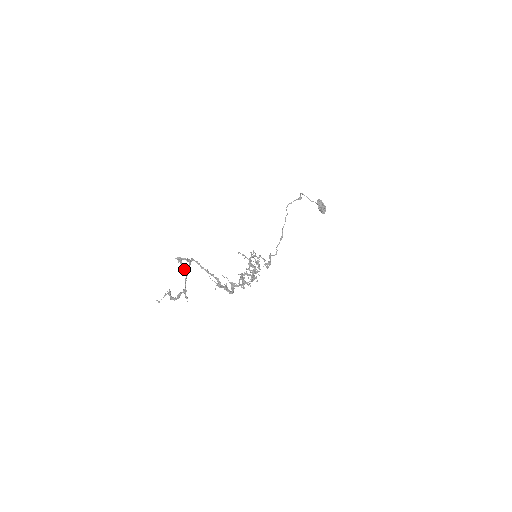
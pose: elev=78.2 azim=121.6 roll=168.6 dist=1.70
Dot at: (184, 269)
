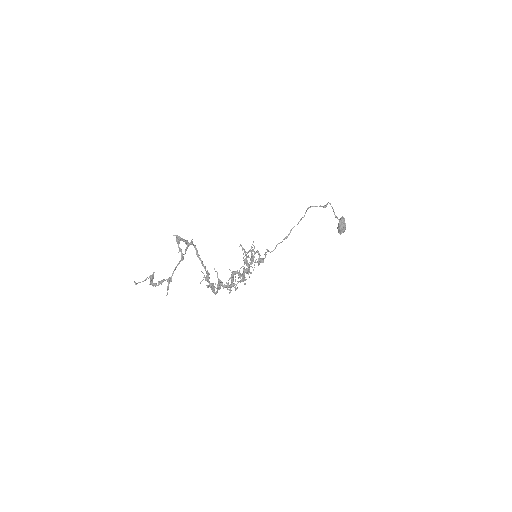
Dot at: occluded
